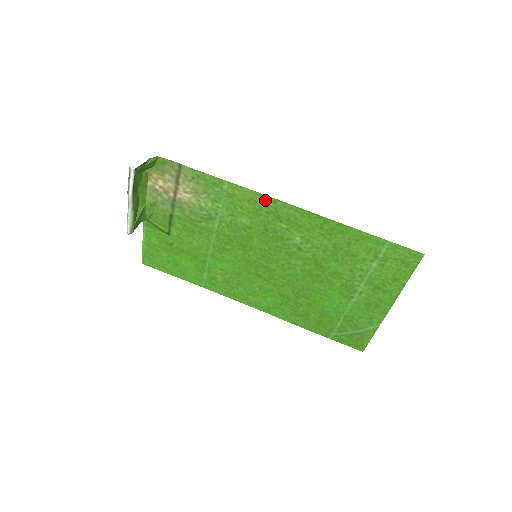
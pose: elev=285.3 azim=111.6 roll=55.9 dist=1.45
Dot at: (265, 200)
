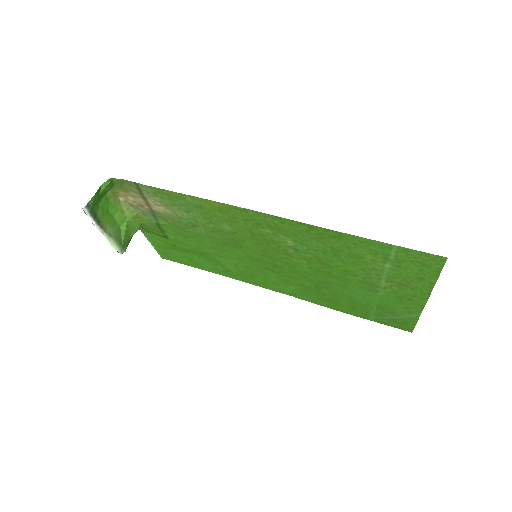
Dot at: (235, 210)
